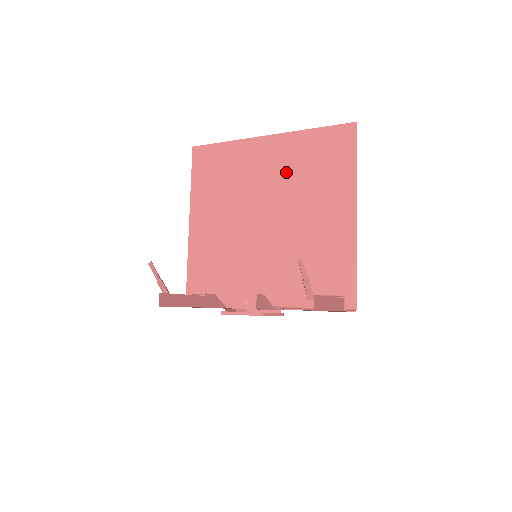
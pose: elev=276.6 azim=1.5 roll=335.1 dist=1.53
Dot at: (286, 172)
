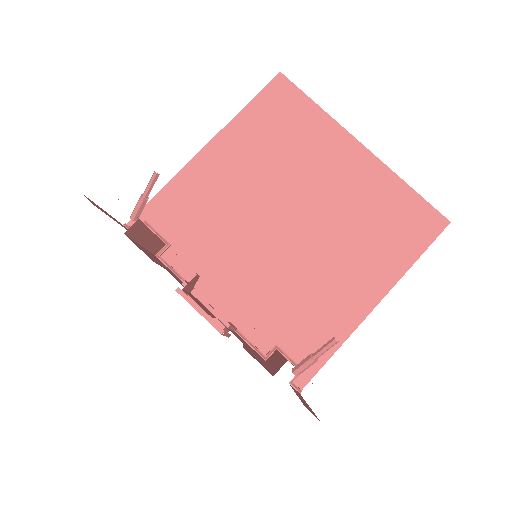
Dot at: (349, 199)
